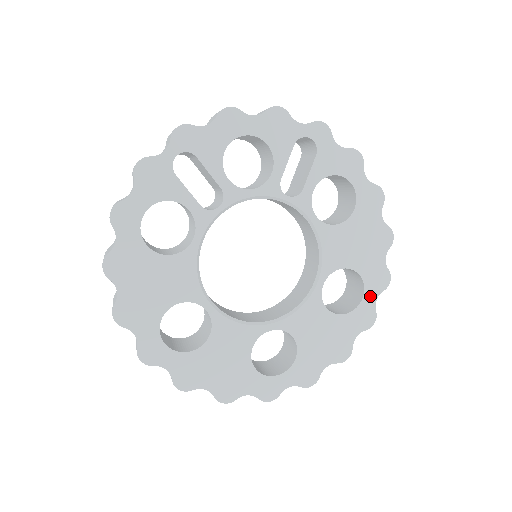
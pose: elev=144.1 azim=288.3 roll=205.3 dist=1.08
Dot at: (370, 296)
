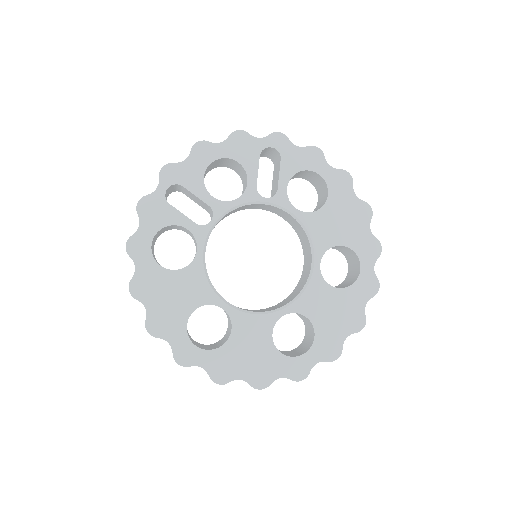
Dot at: (367, 265)
